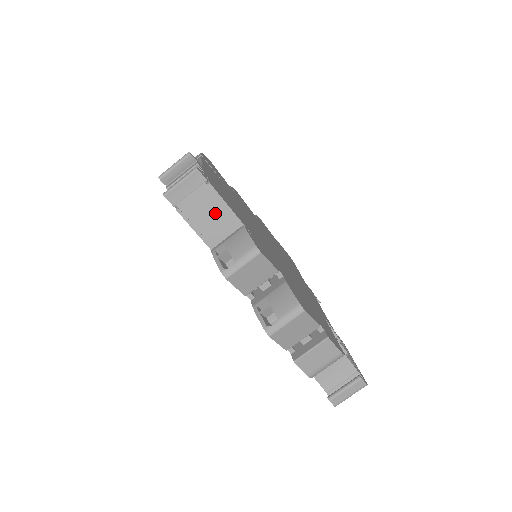
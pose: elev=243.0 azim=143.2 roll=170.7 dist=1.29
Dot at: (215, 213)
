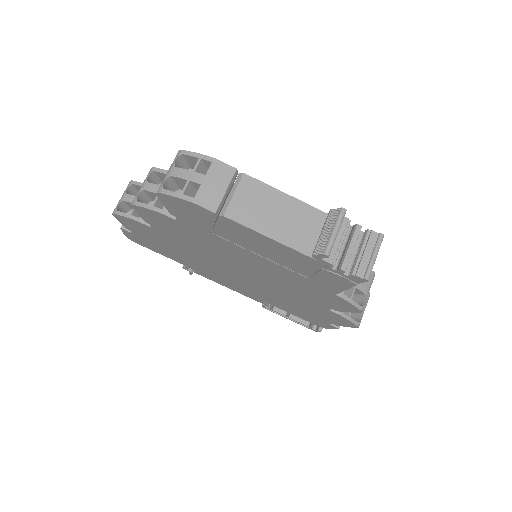
Dot at: occluded
